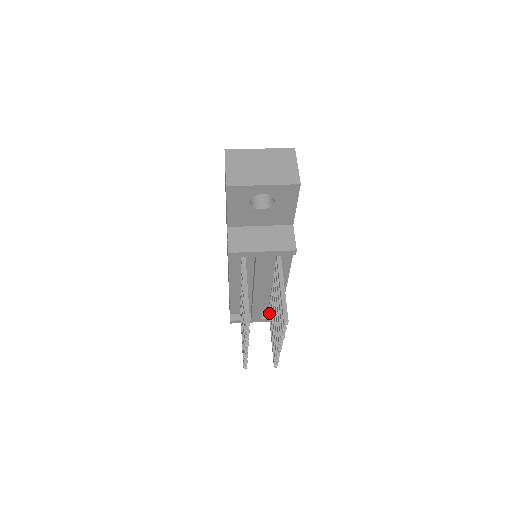
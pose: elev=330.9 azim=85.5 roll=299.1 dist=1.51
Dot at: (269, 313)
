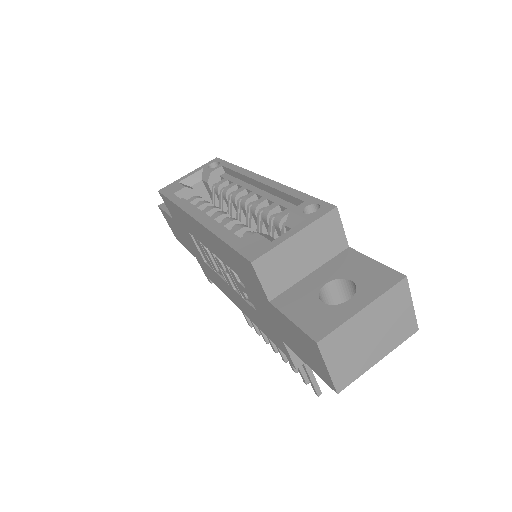
Dot at: occluded
